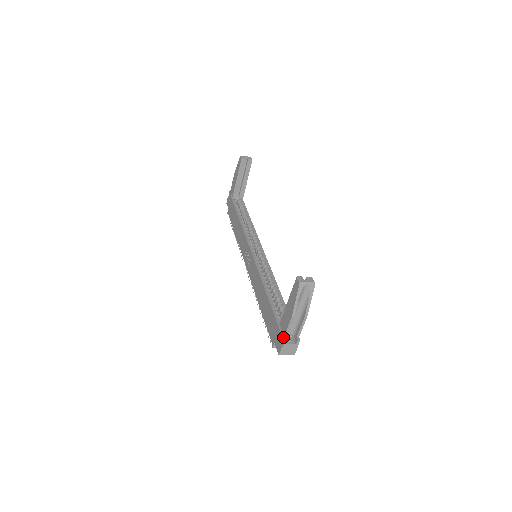
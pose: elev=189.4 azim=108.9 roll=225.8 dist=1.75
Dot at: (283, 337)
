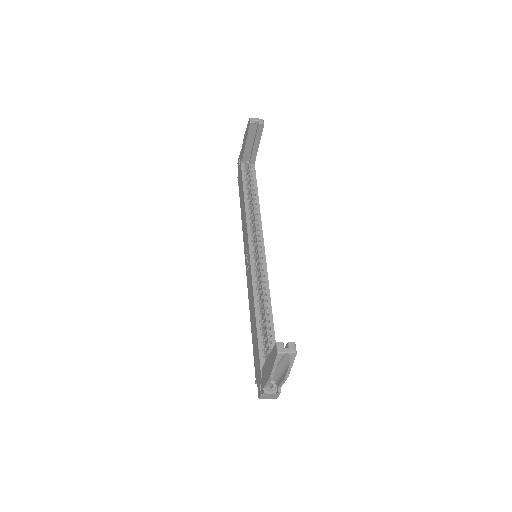
Dot at: (262, 387)
